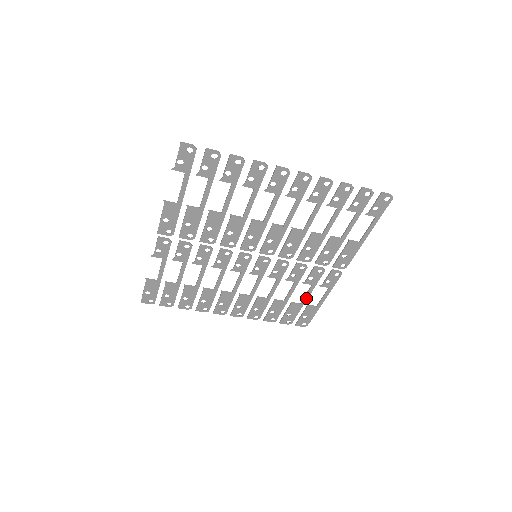
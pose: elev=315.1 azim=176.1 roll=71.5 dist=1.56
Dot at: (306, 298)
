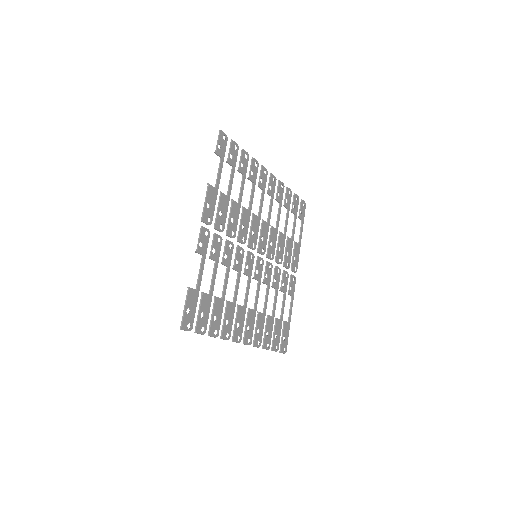
Dot at: (283, 311)
